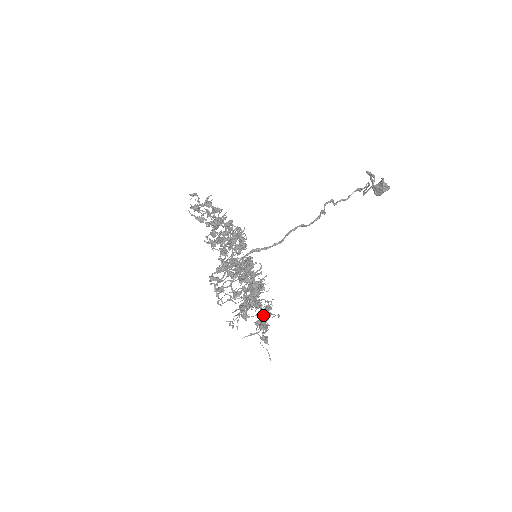
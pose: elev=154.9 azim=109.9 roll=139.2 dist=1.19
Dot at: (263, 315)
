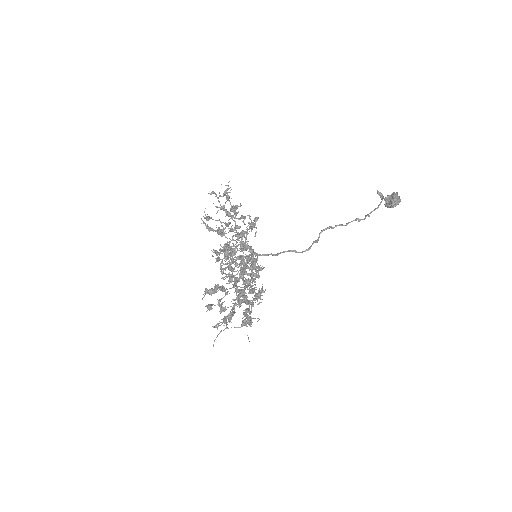
Dot at: (252, 305)
